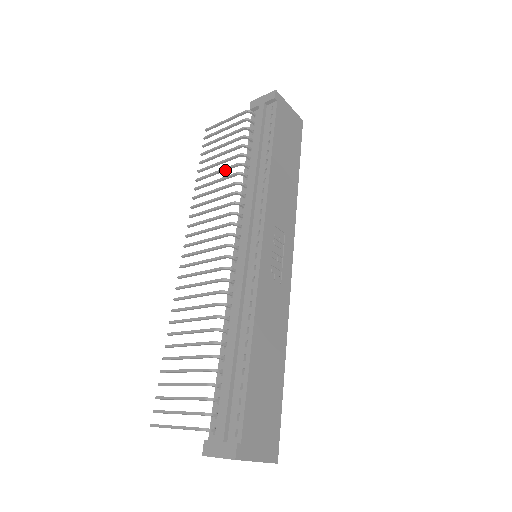
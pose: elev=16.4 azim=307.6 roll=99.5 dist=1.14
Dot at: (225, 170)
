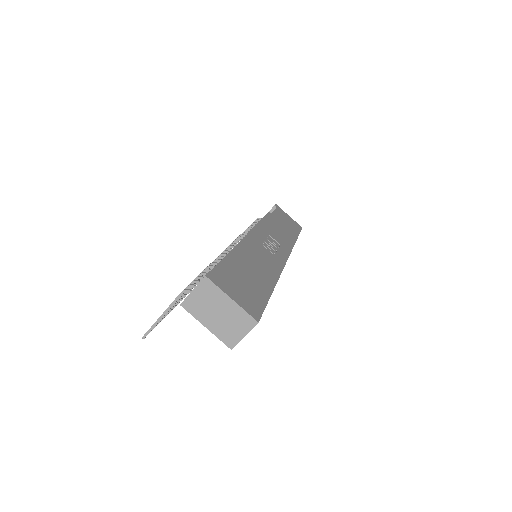
Dot at: occluded
